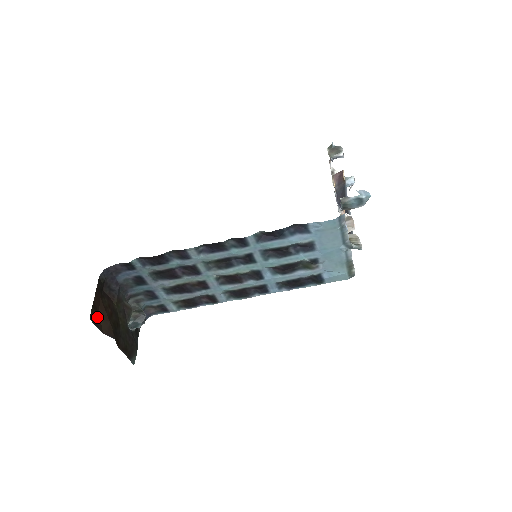
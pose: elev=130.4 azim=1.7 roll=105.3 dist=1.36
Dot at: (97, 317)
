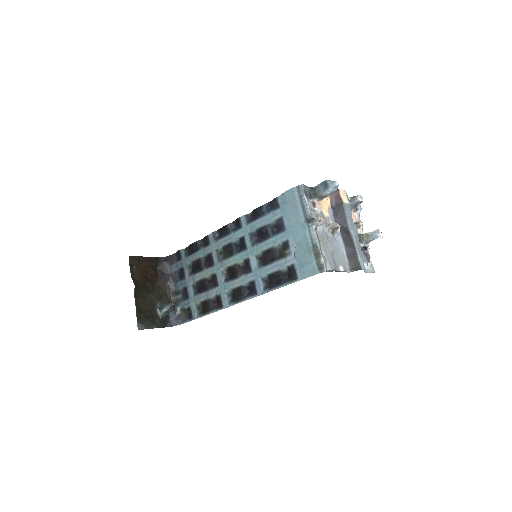
Dot at: (136, 267)
